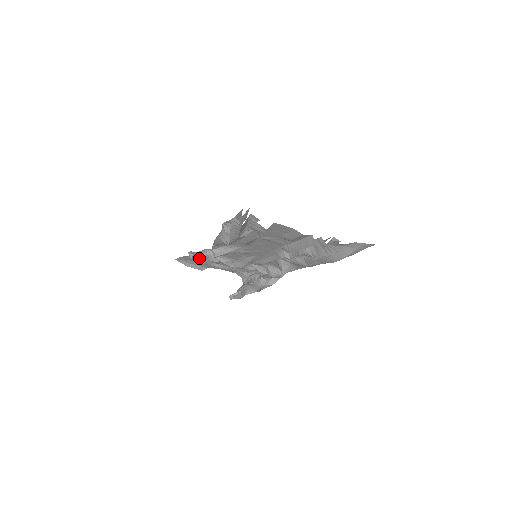
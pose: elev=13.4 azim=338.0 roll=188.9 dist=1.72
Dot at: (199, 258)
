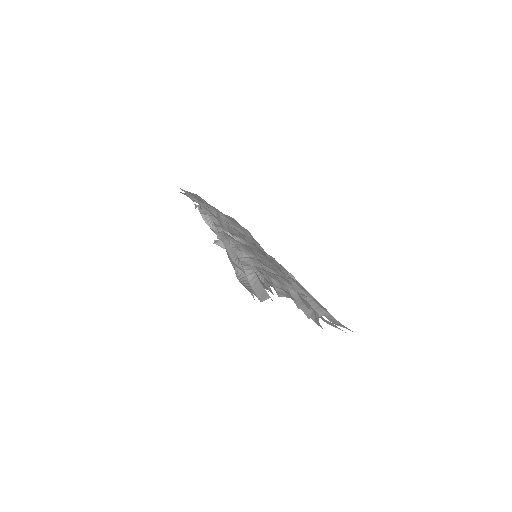
Dot at: (203, 207)
